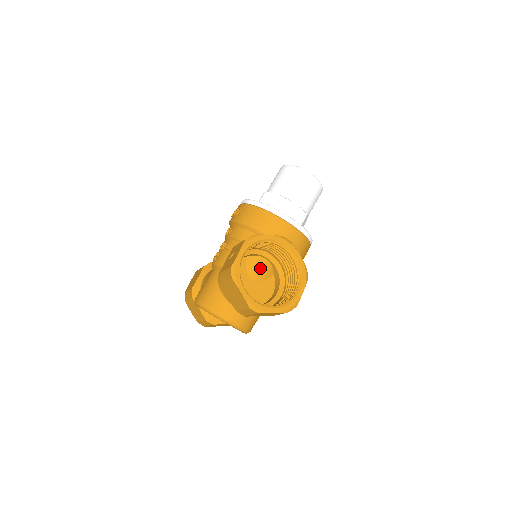
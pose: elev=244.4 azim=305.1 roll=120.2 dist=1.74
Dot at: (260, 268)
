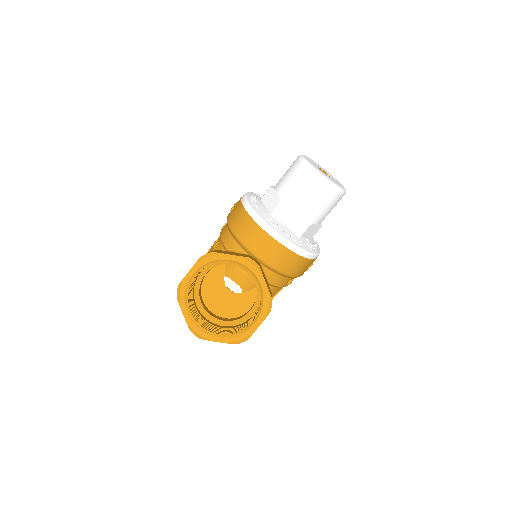
Dot at: occluded
